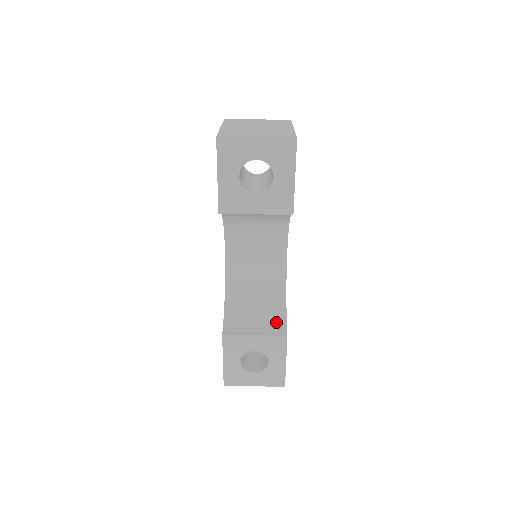
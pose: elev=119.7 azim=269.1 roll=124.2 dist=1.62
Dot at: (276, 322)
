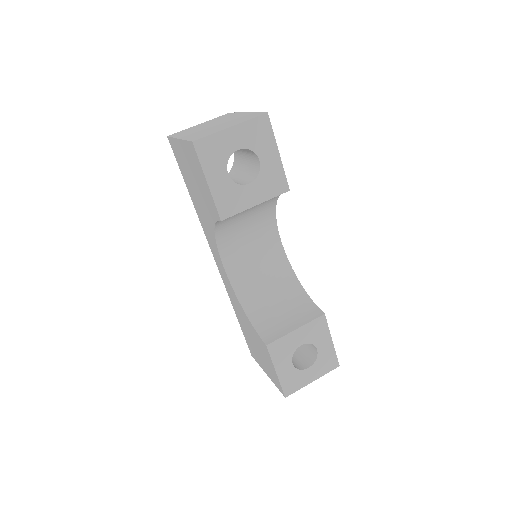
Dot at: (305, 308)
